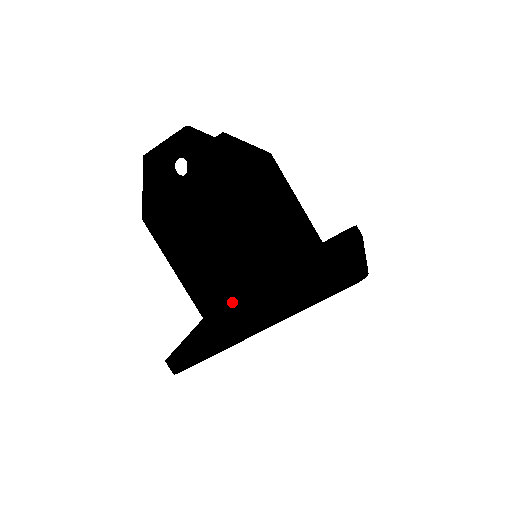
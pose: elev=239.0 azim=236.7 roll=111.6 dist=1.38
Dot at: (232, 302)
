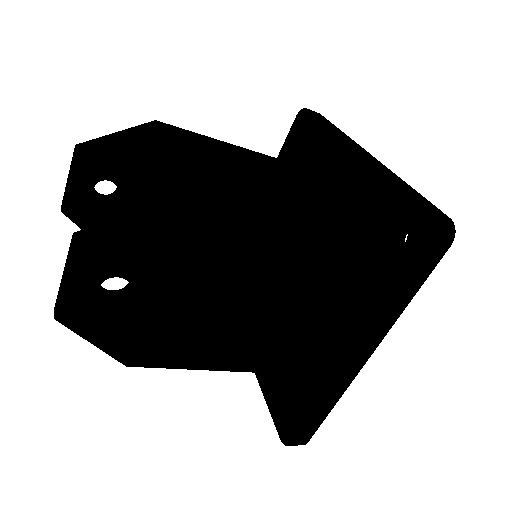
Dot at: (295, 340)
